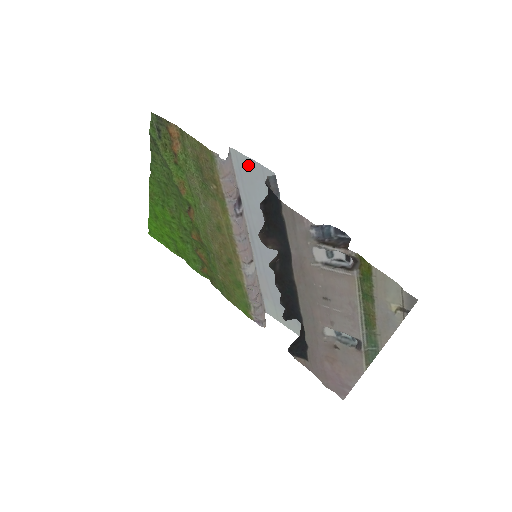
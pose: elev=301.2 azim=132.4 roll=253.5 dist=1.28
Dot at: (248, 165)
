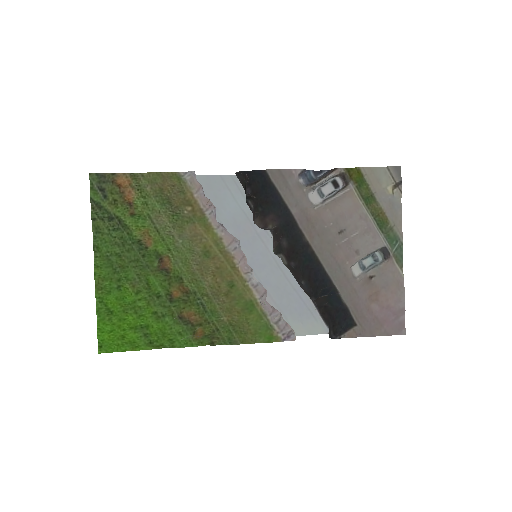
Dot at: (207, 182)
